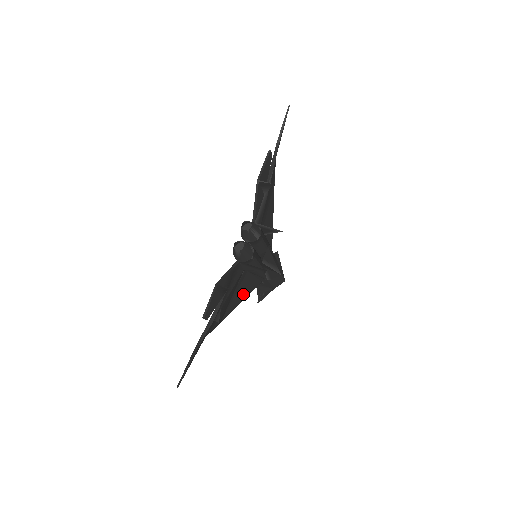
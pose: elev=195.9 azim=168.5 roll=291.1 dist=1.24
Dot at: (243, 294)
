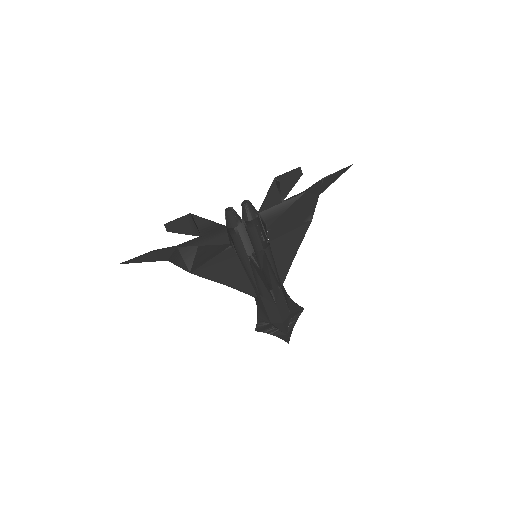
Dot at: (228, 278)
